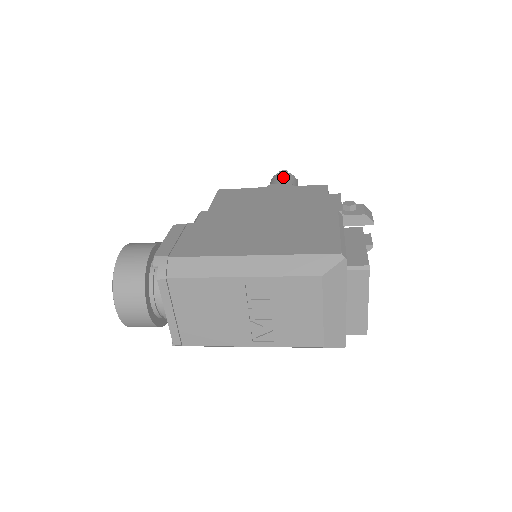
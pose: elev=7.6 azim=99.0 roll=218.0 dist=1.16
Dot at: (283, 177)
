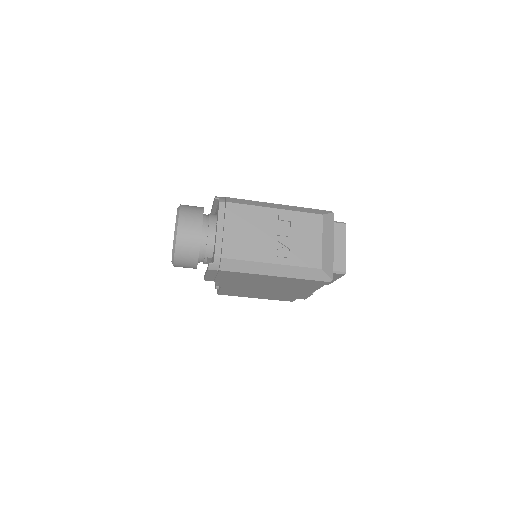
Dot at: occluded
